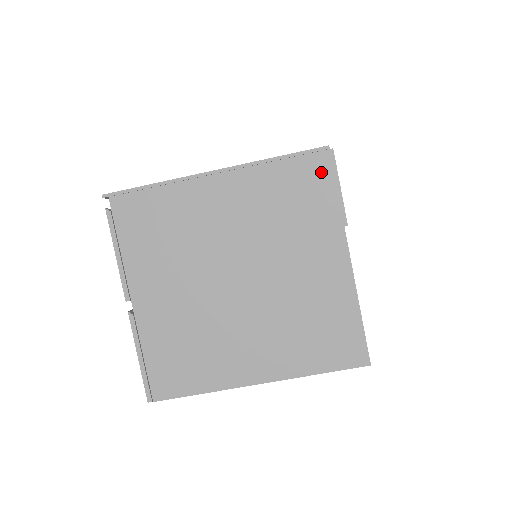
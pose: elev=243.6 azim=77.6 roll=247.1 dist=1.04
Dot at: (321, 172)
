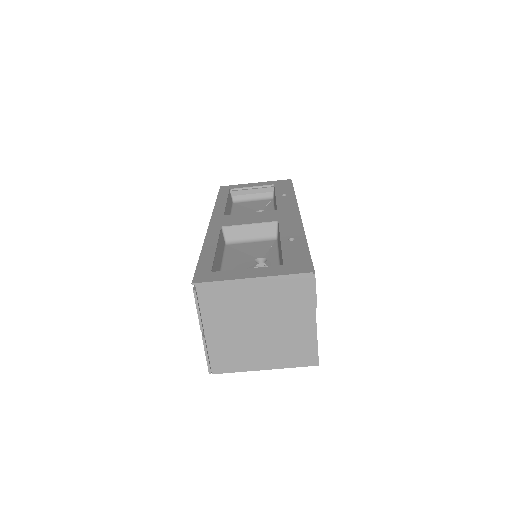
Dot at: (308, 283)
